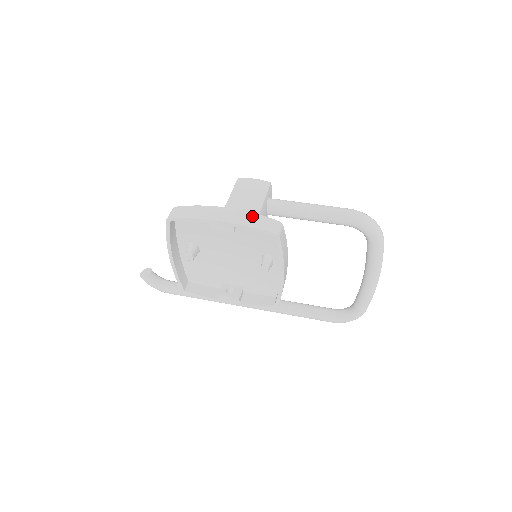
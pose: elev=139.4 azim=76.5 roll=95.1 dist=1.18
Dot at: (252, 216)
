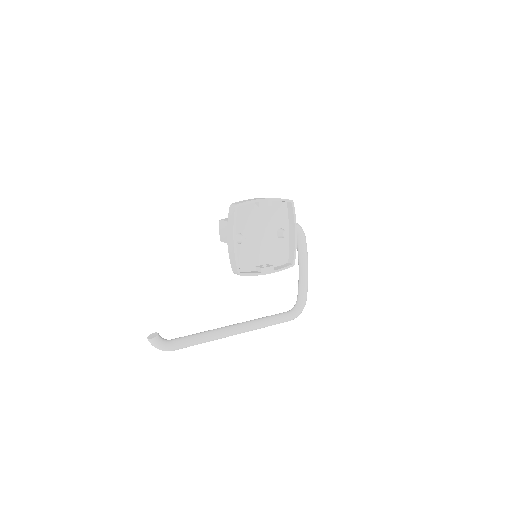
Dot at: occluded
